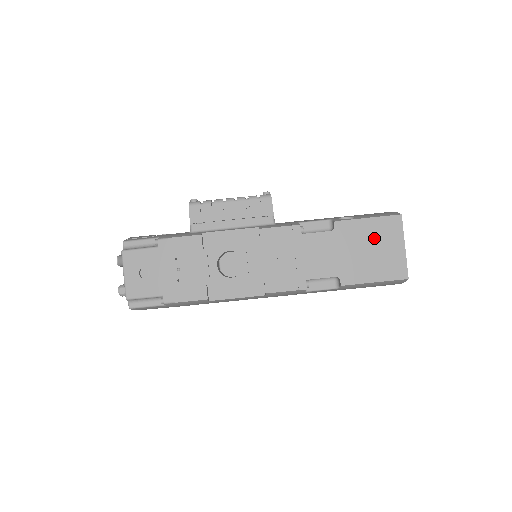
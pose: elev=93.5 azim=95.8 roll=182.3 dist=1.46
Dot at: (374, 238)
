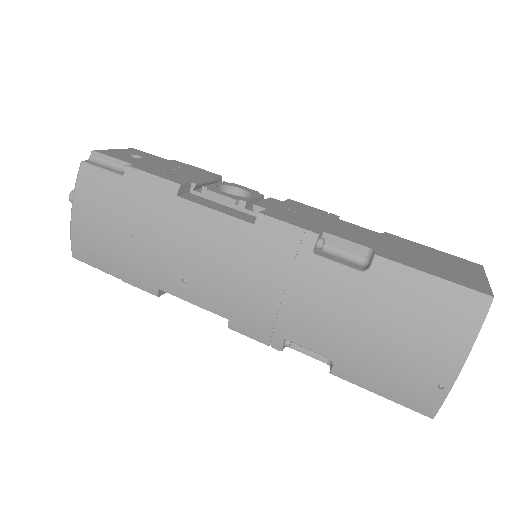
Dot at: (438, 258)
